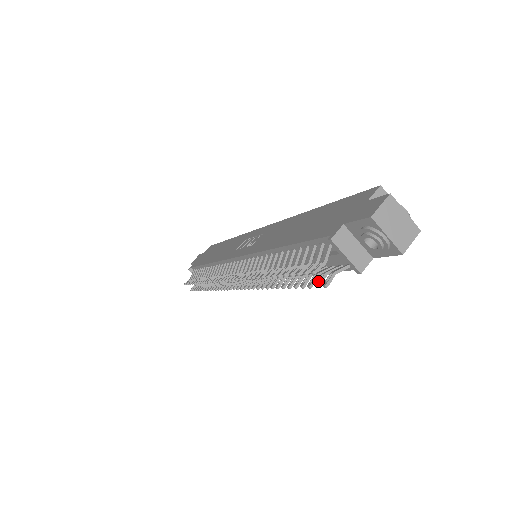
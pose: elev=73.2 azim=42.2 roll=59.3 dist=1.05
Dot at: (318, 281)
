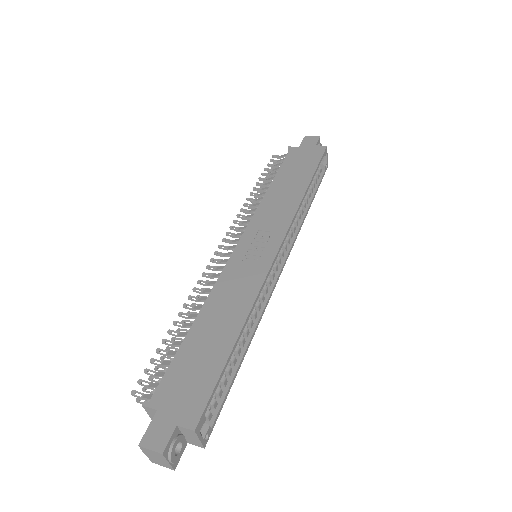
Dot at: (148, 388)
